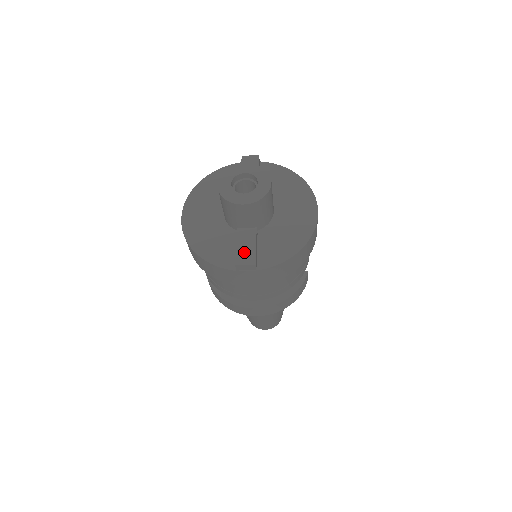
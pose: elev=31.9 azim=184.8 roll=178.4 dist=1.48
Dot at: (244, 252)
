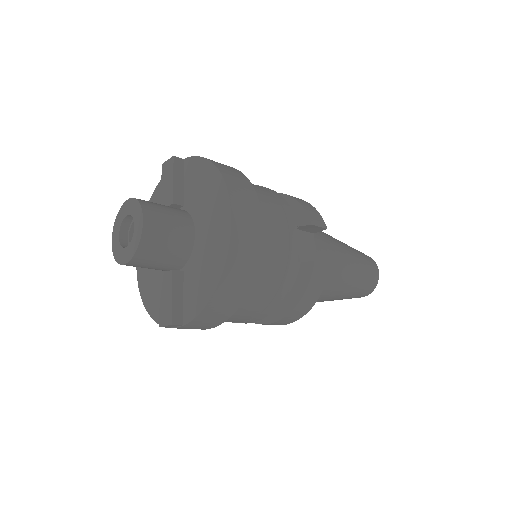
Dot at: (164, 308)
